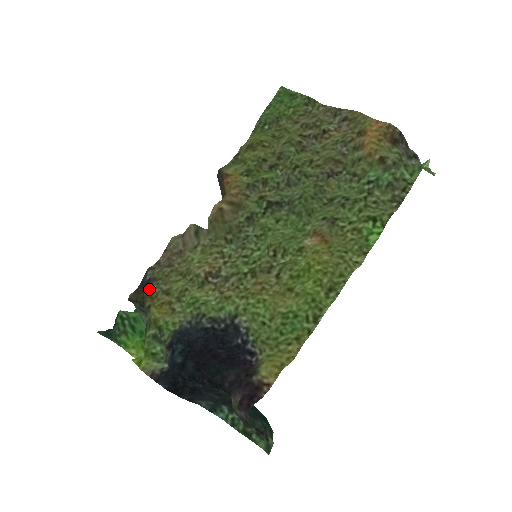
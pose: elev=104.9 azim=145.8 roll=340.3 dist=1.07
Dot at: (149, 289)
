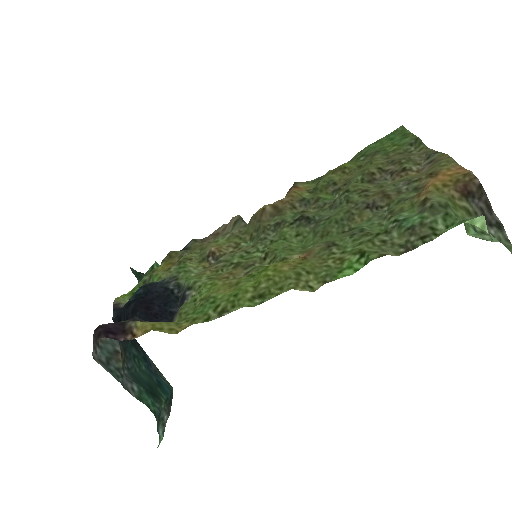
Dot at: (176, 251)
